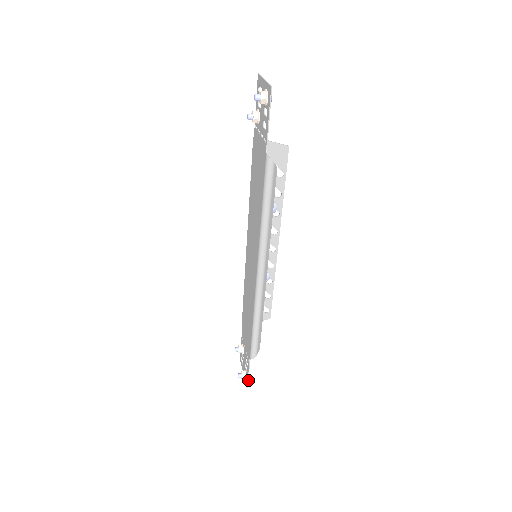
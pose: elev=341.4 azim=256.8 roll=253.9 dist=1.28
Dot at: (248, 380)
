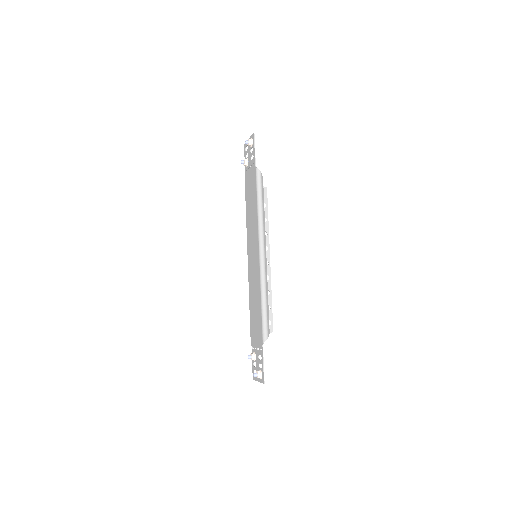
Dot at: occluded
